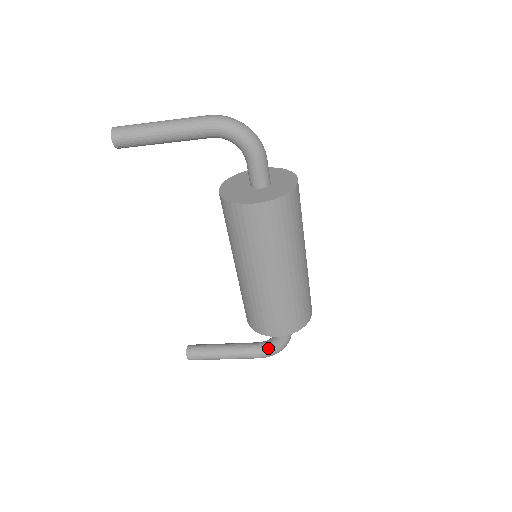
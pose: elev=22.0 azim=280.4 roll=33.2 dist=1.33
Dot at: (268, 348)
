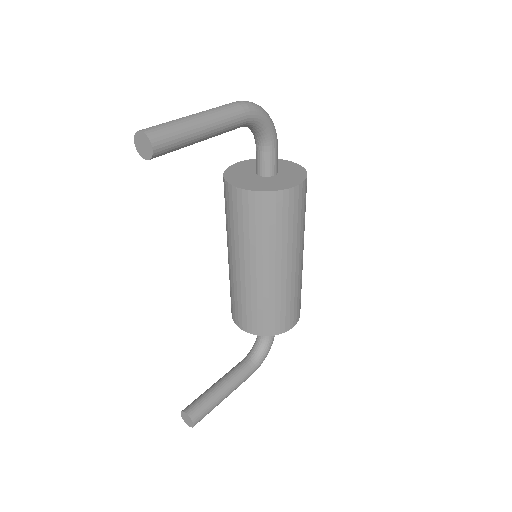
Dot at: (260, 357)
